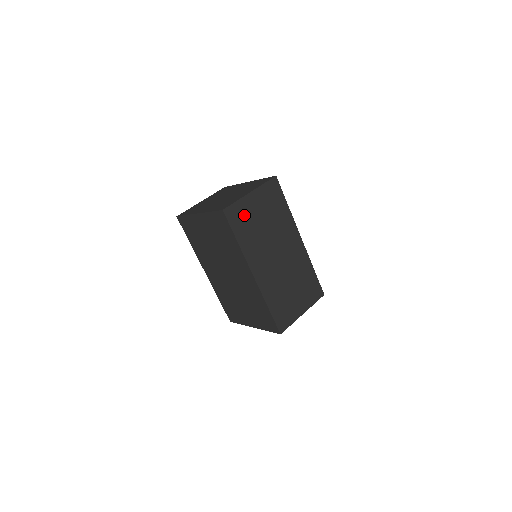
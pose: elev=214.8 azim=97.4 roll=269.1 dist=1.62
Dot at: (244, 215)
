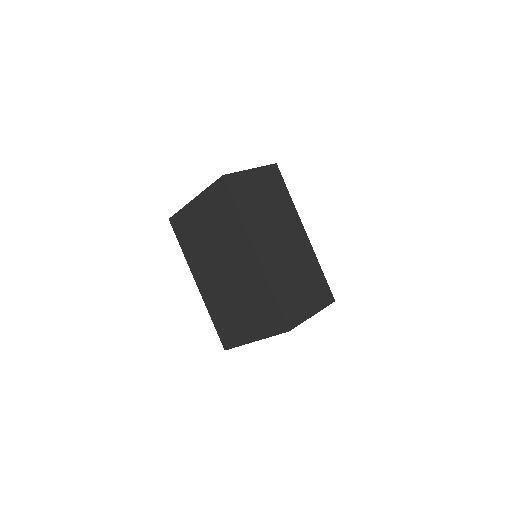
Dot at: (245, 188)
